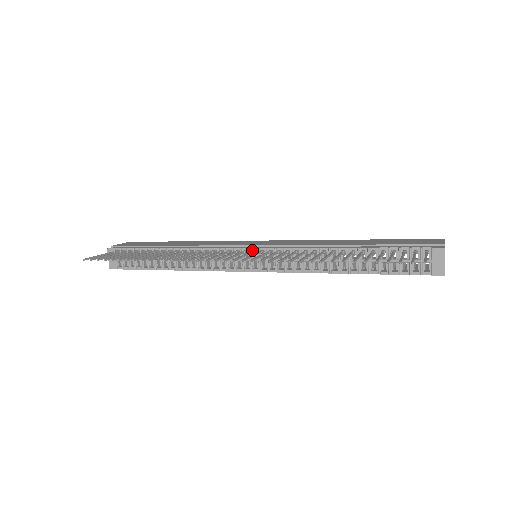
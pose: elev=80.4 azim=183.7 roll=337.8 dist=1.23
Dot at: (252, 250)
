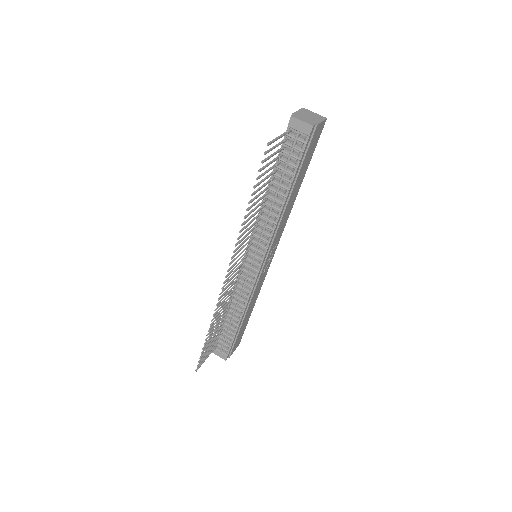
Dot at: (243, 257)
